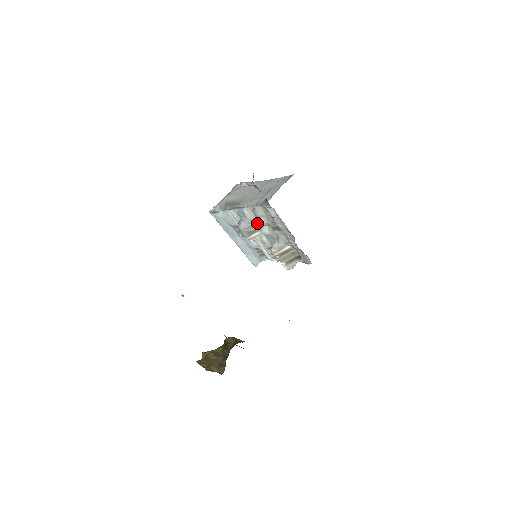
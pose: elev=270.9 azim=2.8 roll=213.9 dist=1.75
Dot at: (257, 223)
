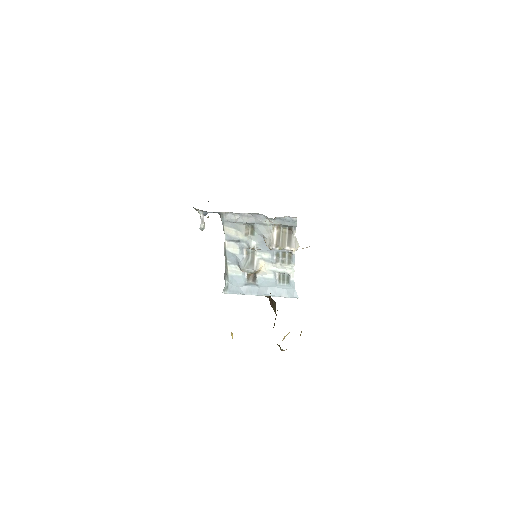
Dot at: (243, 247)
